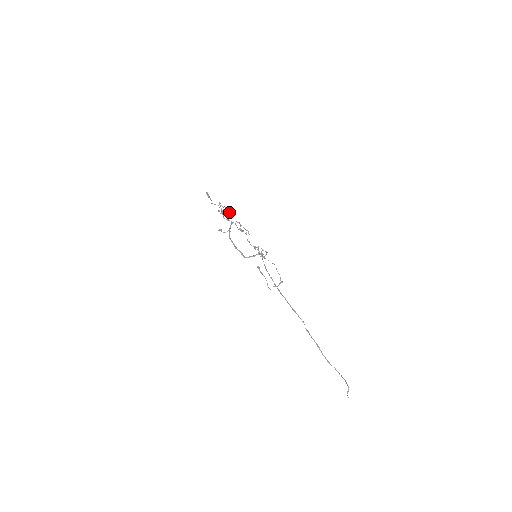
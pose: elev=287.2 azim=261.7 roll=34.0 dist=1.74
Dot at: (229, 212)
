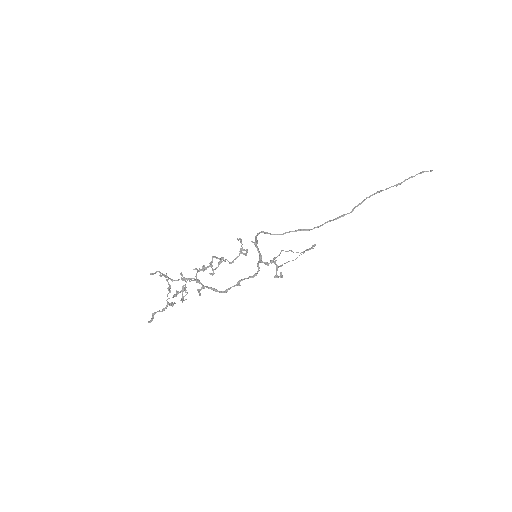
Dot at: (184, 289)
